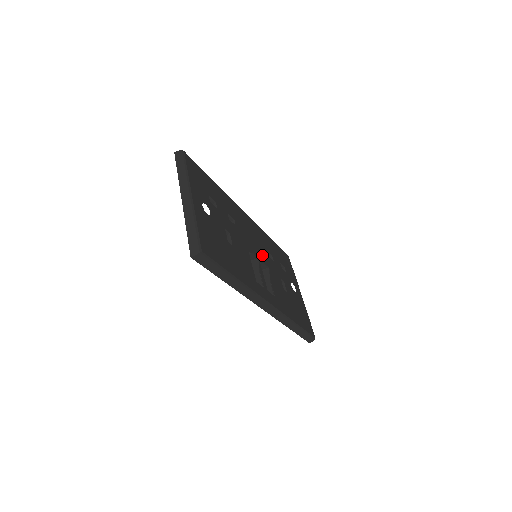
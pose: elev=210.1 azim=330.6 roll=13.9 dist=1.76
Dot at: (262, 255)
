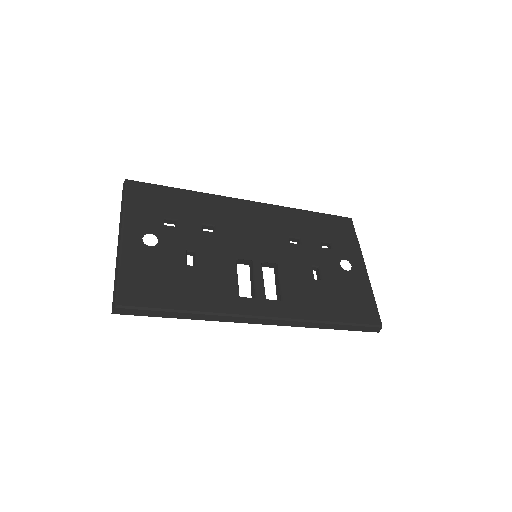
Dot at: (272, 249)
